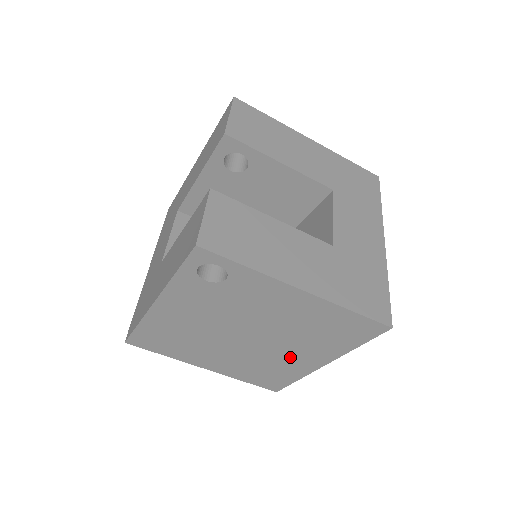
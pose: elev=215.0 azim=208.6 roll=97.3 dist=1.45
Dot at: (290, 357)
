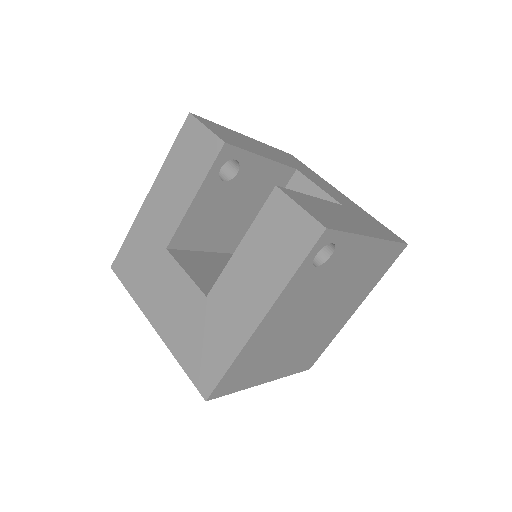
Dot at: (336, 319)
